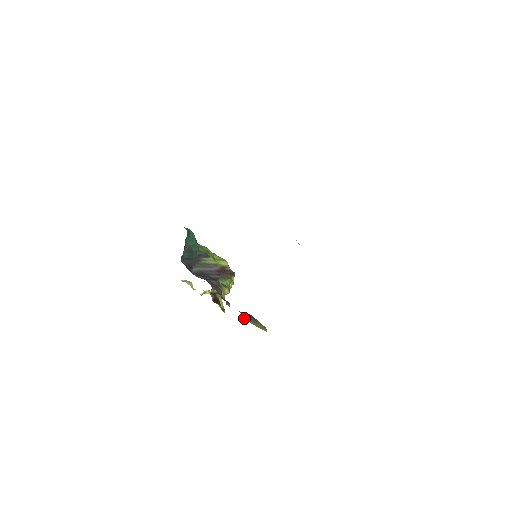
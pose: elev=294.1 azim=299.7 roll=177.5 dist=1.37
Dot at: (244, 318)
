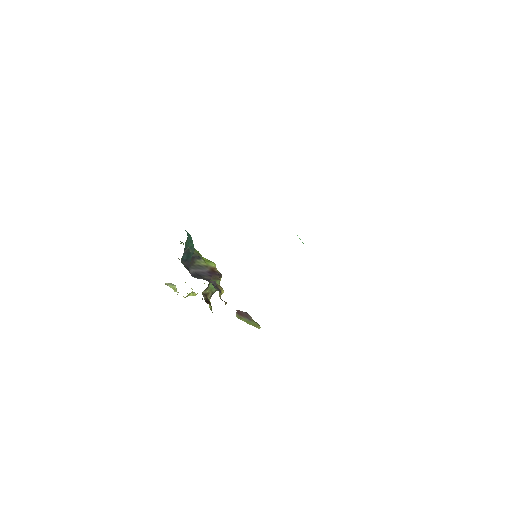
Dot at: (238, 317)
